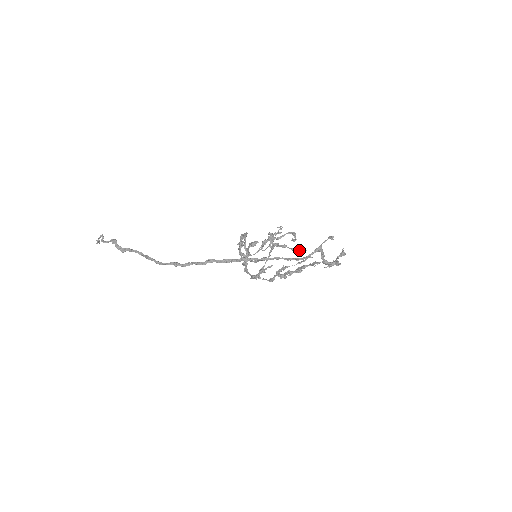
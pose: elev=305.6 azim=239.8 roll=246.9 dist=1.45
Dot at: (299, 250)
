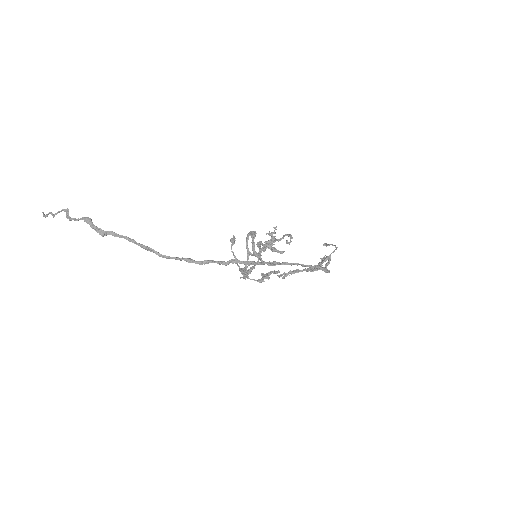
Dot at: (277, 250)
